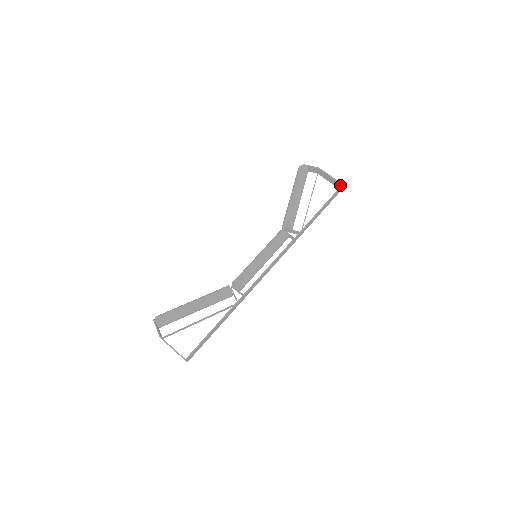
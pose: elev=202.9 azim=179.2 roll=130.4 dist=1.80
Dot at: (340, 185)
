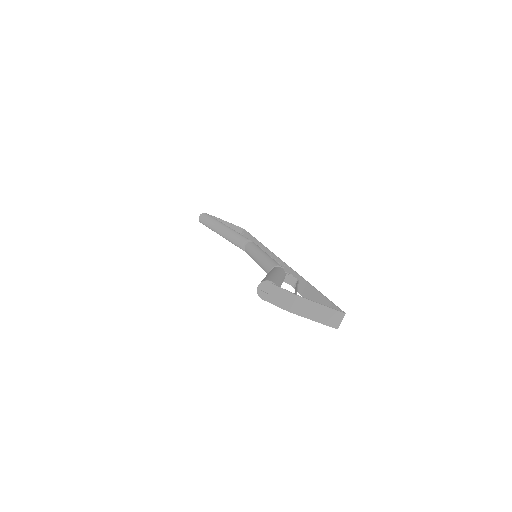
Dot at: (240, 231)
